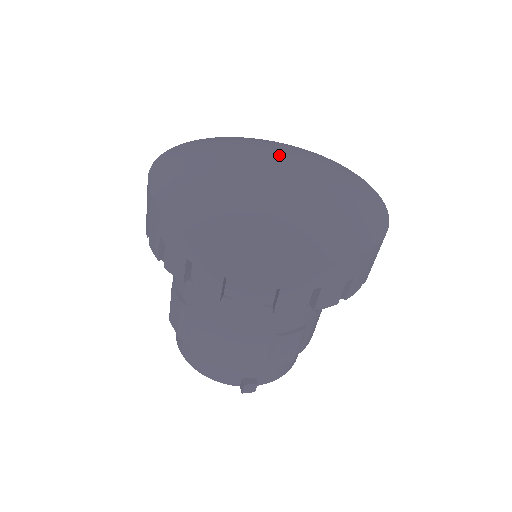
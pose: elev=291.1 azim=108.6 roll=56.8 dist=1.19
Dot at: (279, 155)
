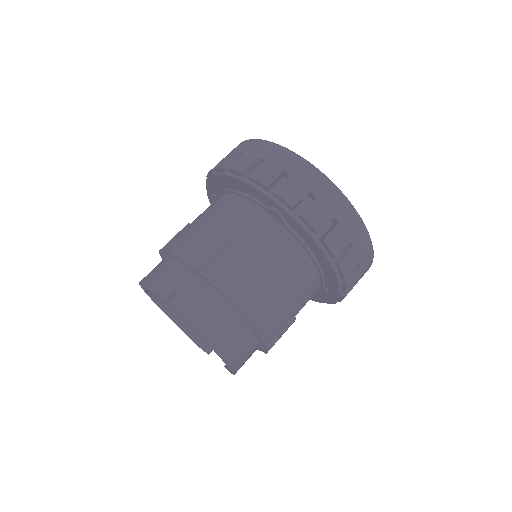
Dot at: occluded
